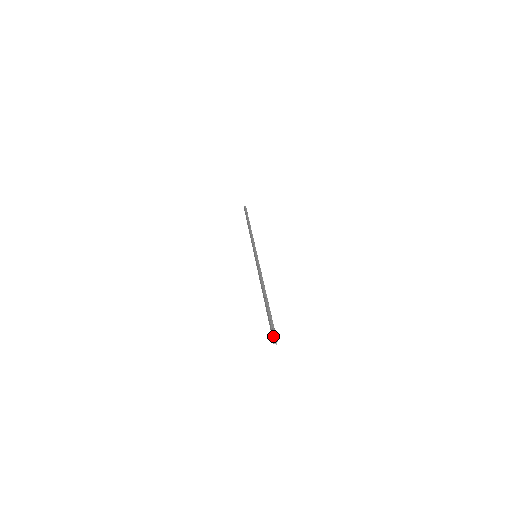
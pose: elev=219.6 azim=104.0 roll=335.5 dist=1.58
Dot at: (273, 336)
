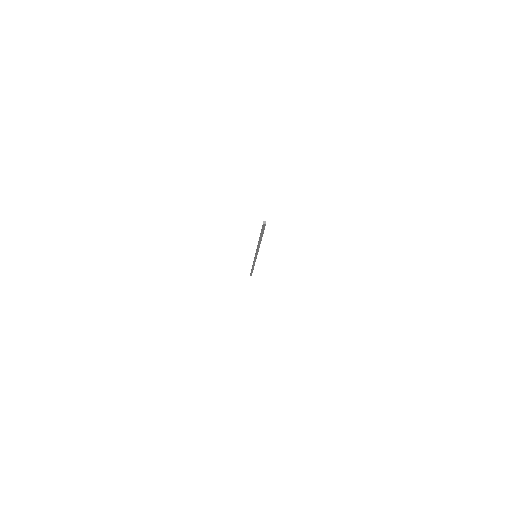
Dot at: occluded
